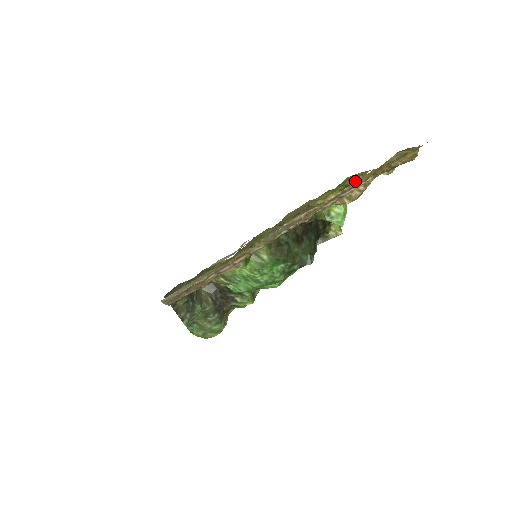
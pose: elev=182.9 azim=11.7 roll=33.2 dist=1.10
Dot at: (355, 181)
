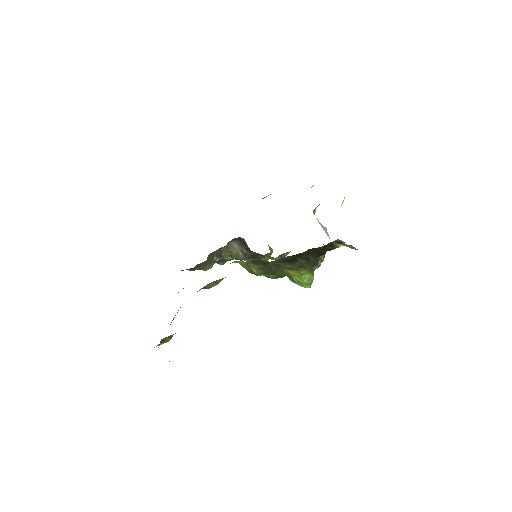
Dot at: occluded
